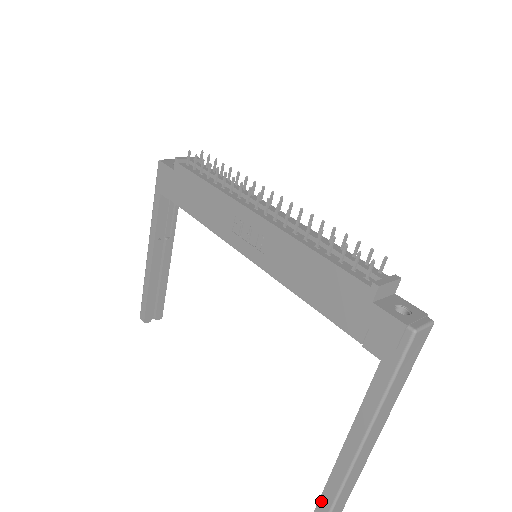
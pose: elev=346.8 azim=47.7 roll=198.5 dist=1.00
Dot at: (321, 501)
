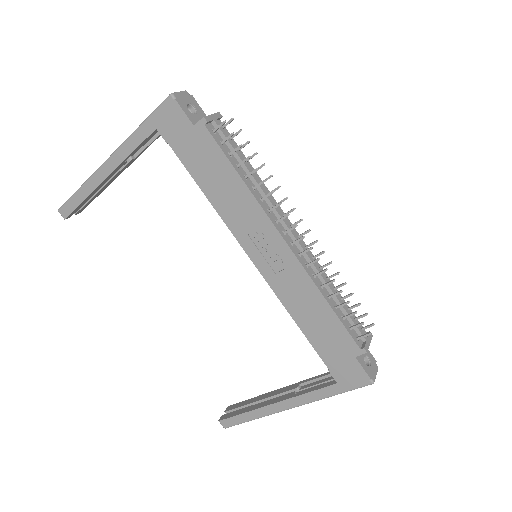
Dot at: (234, 418)
